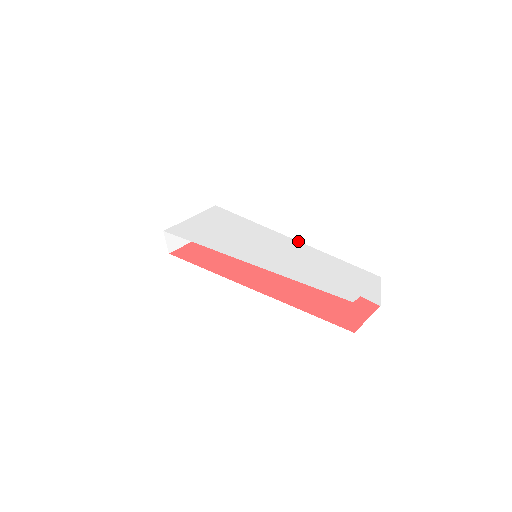
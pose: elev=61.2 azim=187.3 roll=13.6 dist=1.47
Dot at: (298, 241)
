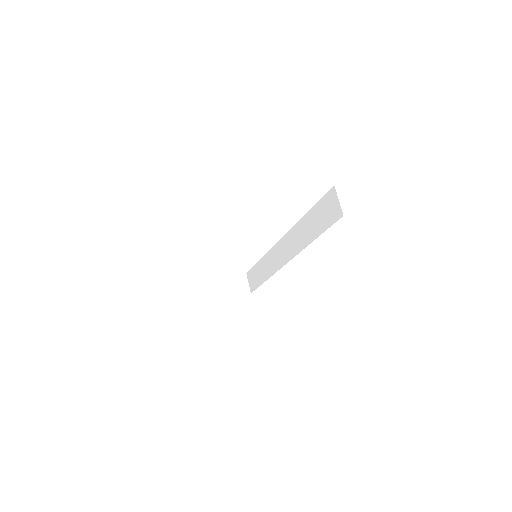
Dot at: (289, 230)
